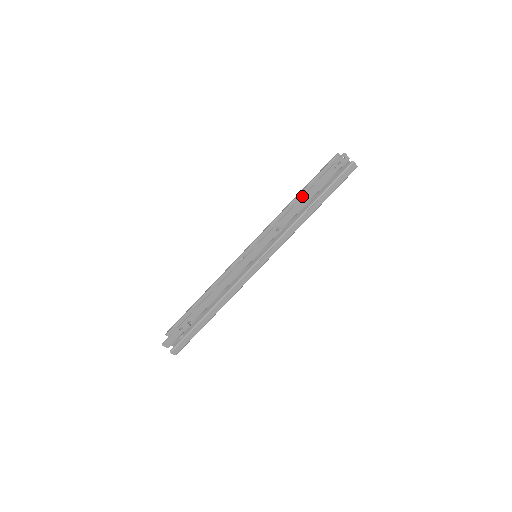
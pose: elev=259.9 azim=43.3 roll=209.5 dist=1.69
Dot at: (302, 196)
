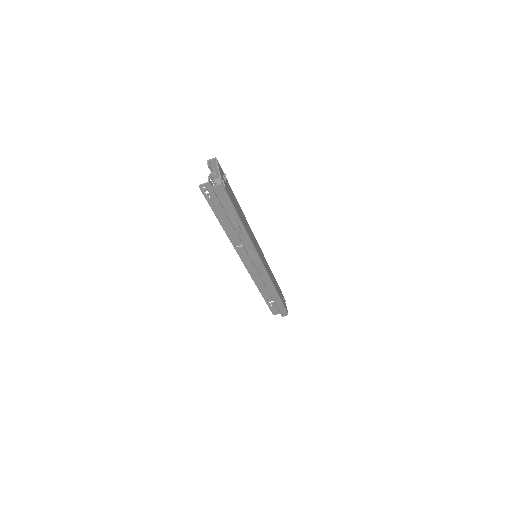
Dot at: (221, 225)
